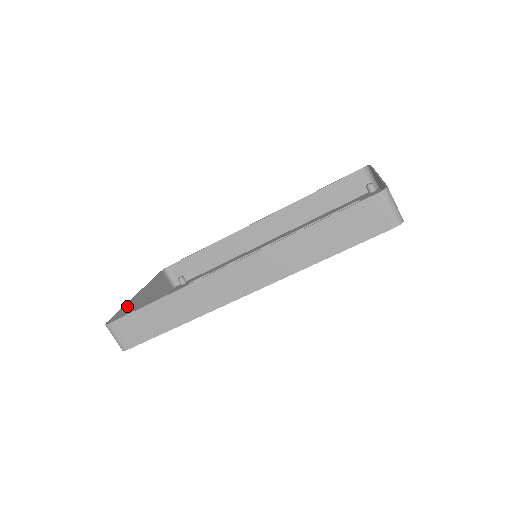
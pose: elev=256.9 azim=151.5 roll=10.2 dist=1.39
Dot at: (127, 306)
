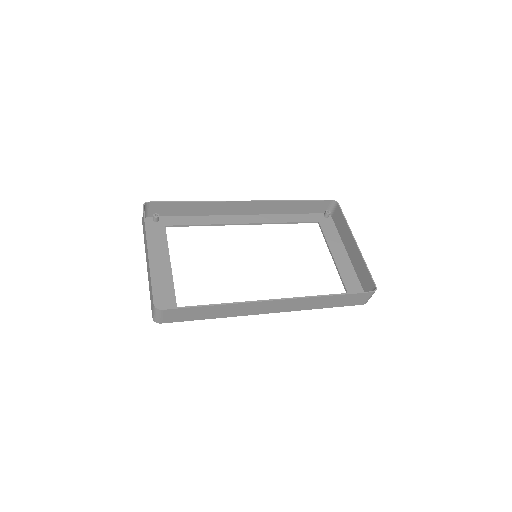
Dot at: (151, 274)
